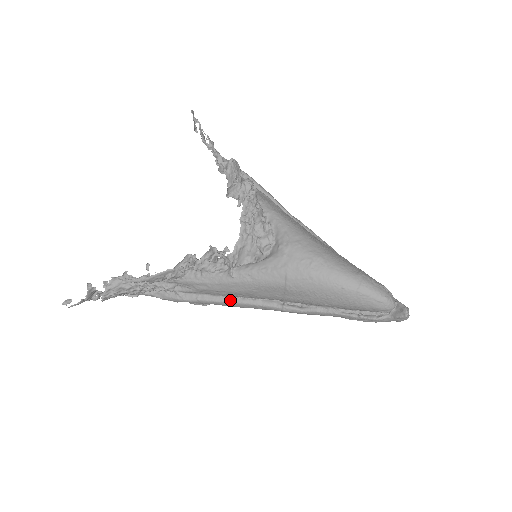
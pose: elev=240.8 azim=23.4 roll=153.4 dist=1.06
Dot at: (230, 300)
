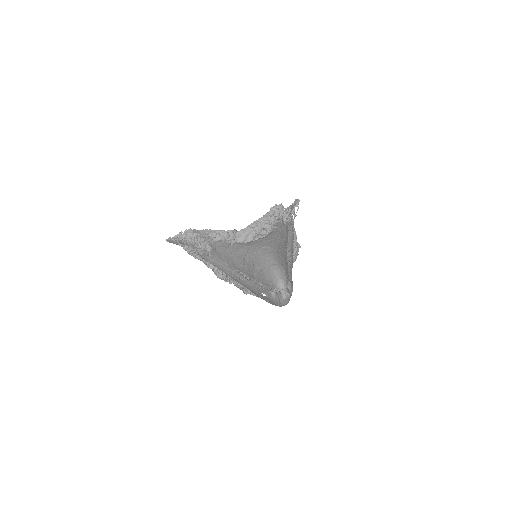
Dot at: (224, 265)
